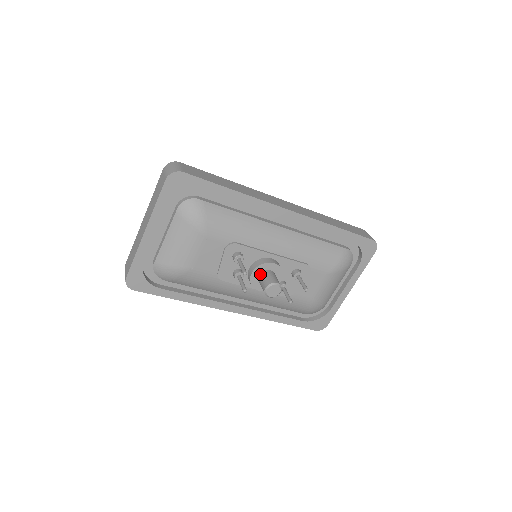
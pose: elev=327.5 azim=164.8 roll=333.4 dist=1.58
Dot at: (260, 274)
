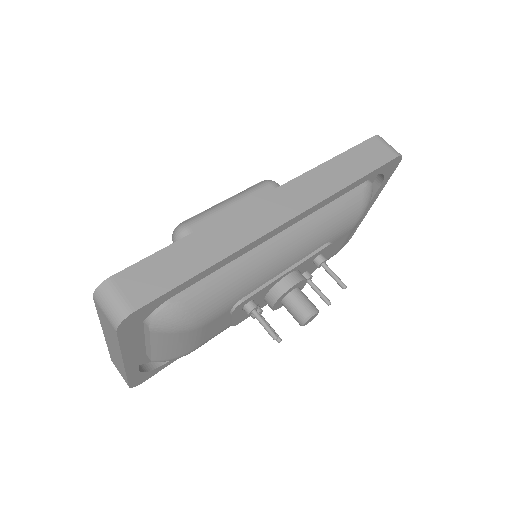
Dot at: (282, 301)
